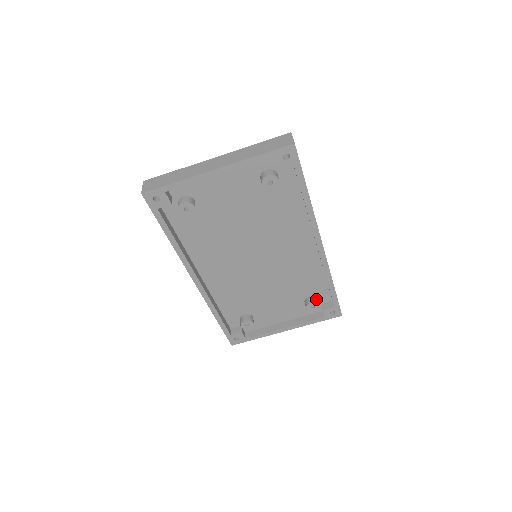
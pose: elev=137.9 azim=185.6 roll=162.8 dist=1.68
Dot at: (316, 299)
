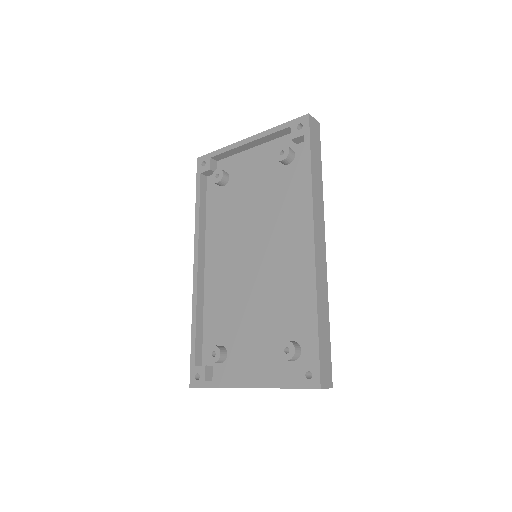
Dot at: (297, 344)
